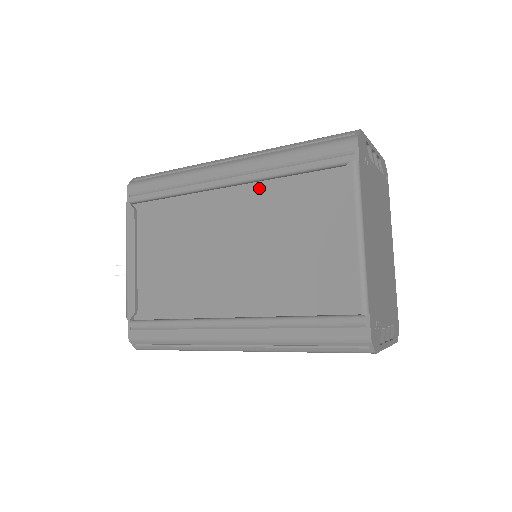
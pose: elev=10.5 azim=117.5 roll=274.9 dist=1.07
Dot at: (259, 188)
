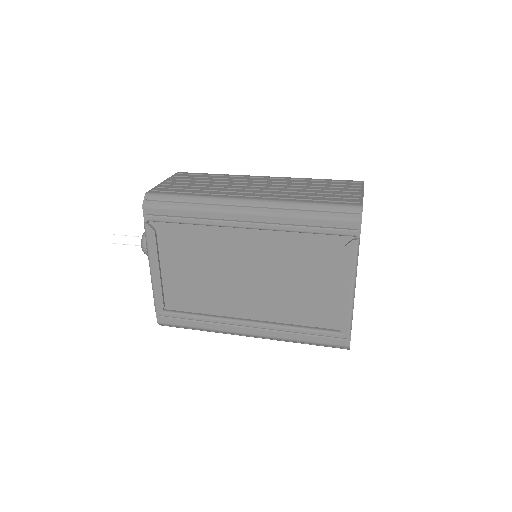
Dot at: (274, 235)
